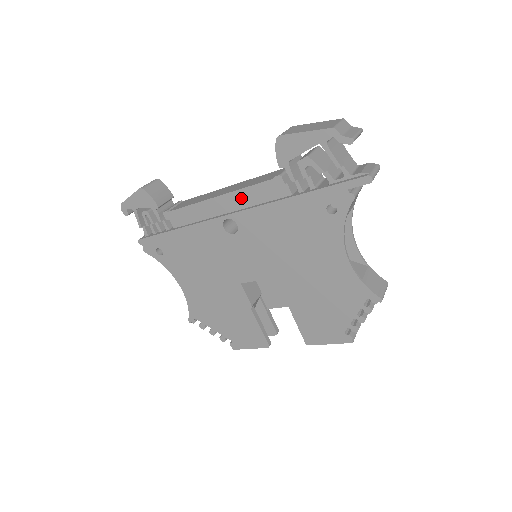
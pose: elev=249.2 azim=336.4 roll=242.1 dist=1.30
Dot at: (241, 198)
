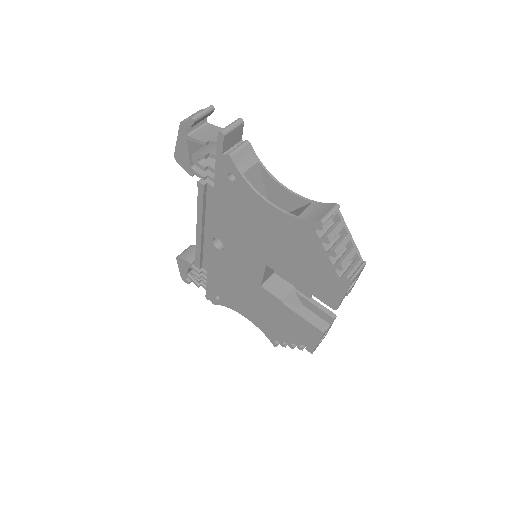
Dot at: (206, 218)
